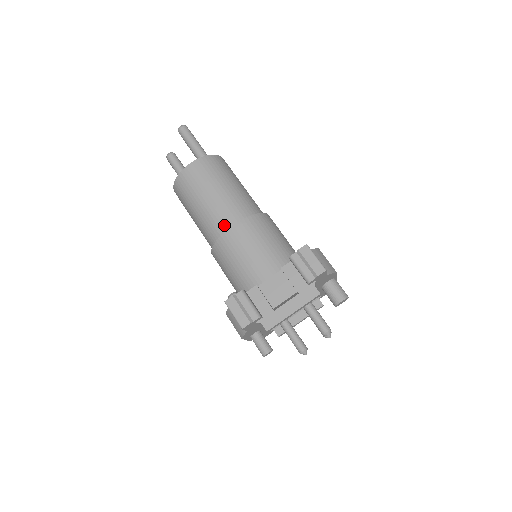
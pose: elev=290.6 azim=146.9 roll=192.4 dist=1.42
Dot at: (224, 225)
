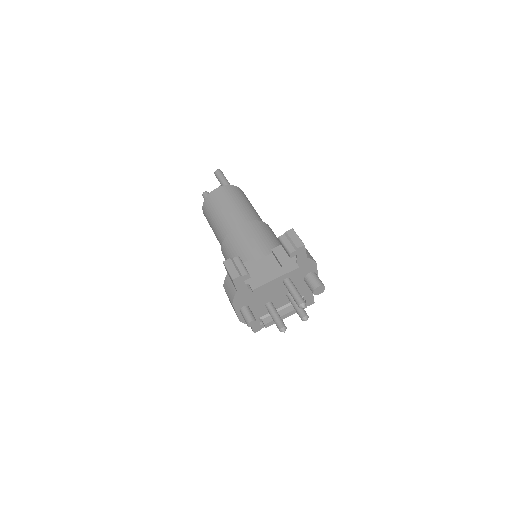
Dot at: (235, 225)
